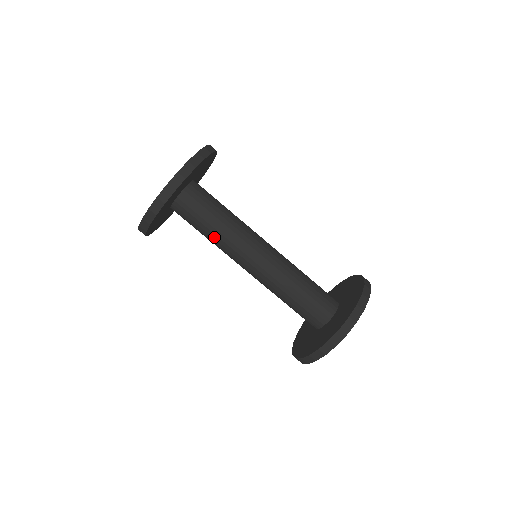
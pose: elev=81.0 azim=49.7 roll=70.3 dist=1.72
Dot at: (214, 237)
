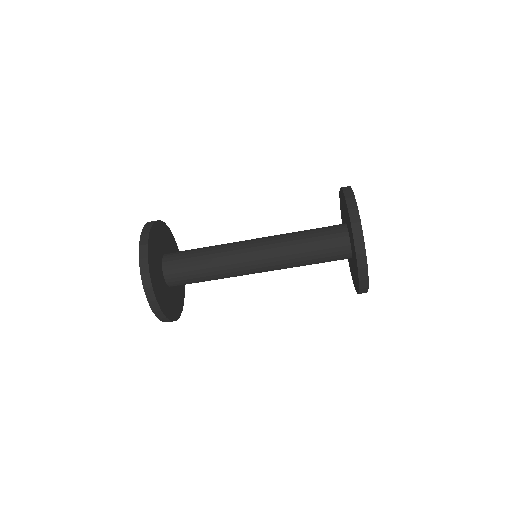
Dot at: (212, 271)
